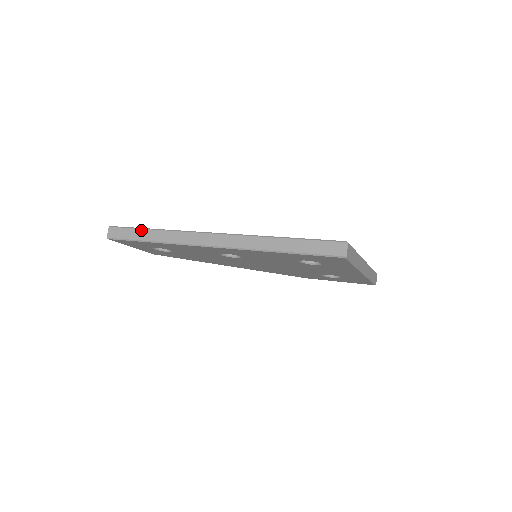
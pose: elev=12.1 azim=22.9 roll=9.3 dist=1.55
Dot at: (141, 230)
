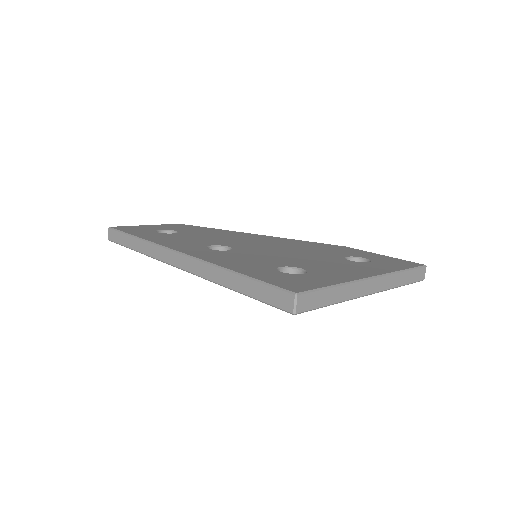
Dot at: (128, 237)
